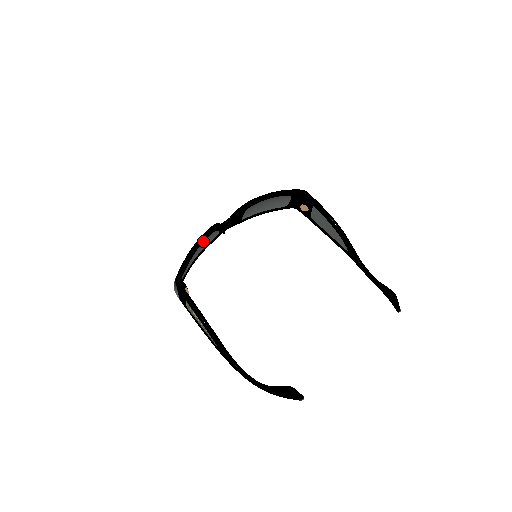
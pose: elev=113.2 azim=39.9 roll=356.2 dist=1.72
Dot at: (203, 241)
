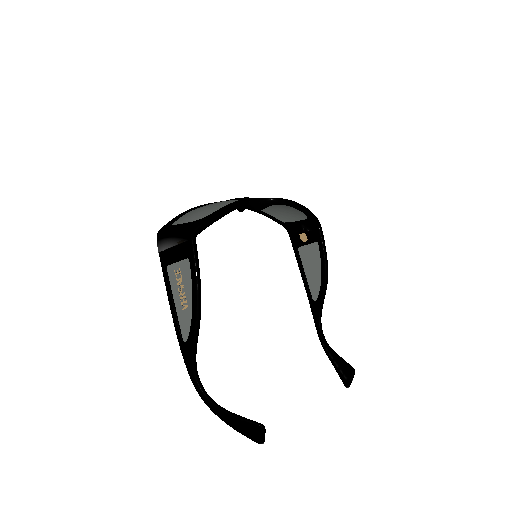
Dot at: (237, 208)
